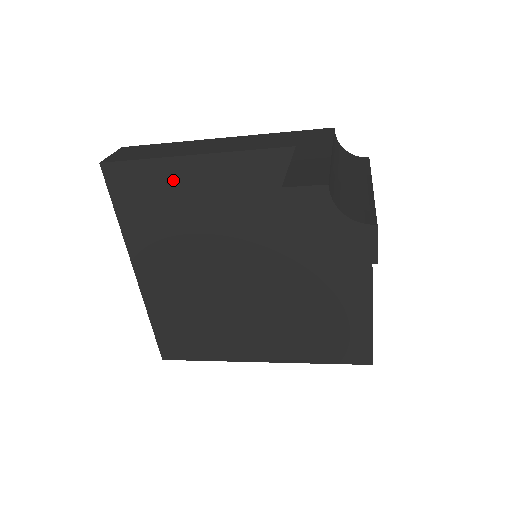
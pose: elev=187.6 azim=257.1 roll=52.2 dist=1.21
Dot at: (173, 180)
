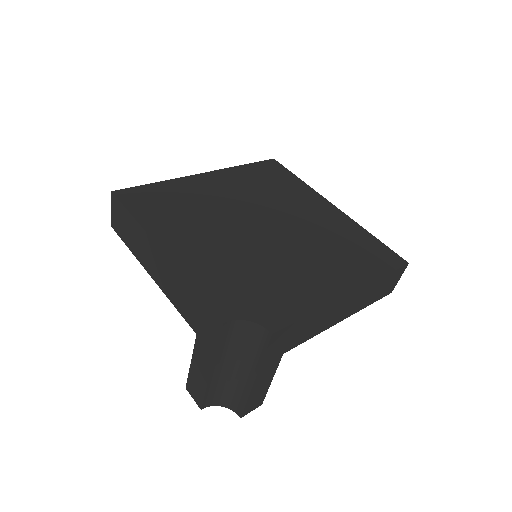
Dot at: occluded
